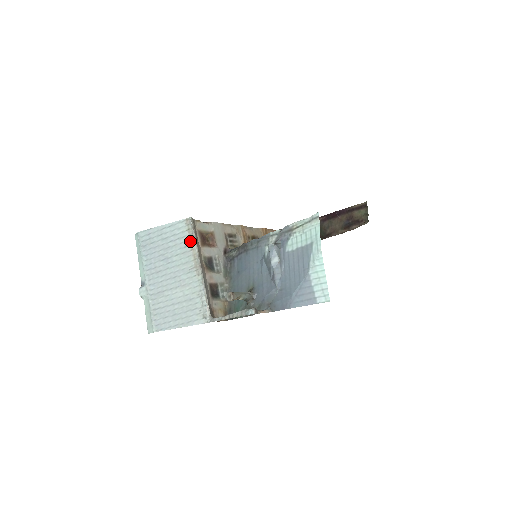
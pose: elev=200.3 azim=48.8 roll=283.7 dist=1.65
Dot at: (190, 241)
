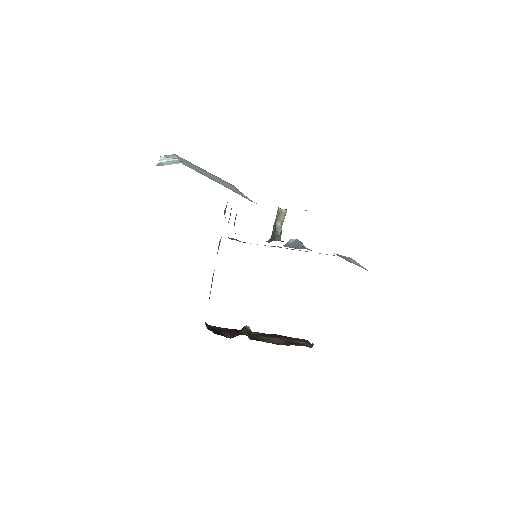
Dot at: (233, 186)
